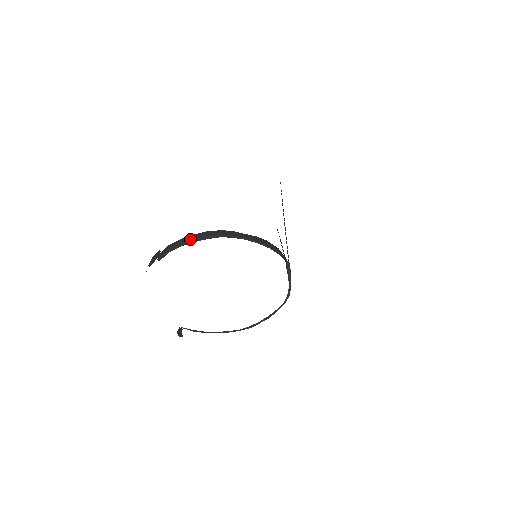
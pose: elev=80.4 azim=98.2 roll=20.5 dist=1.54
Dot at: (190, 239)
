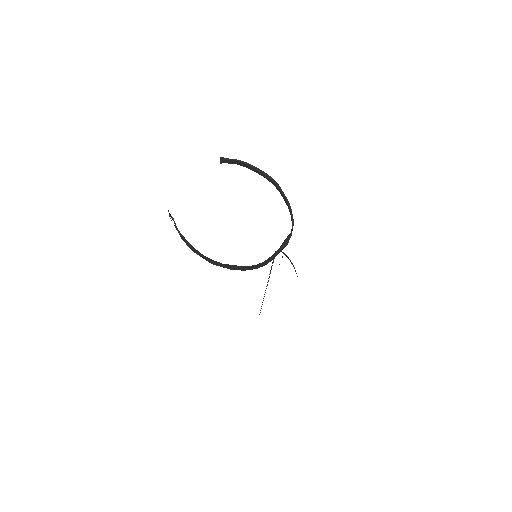
Dot at: (254, 166)
